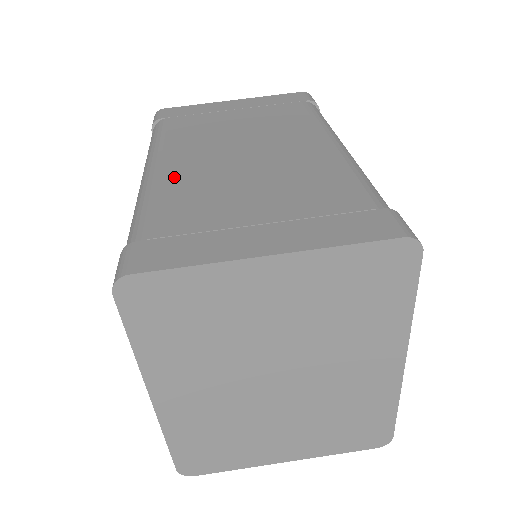
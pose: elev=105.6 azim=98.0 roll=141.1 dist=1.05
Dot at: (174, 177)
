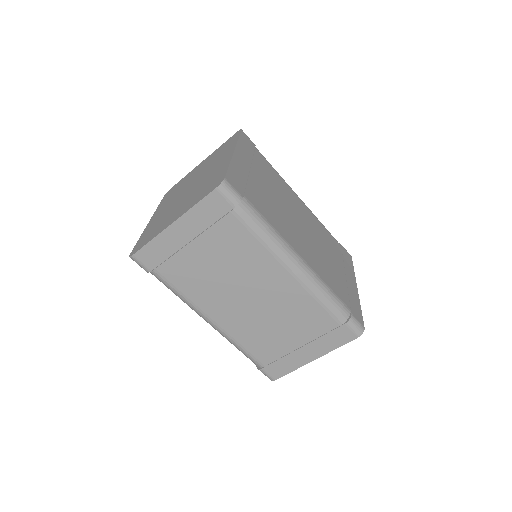
Dot at: (235, 330)
